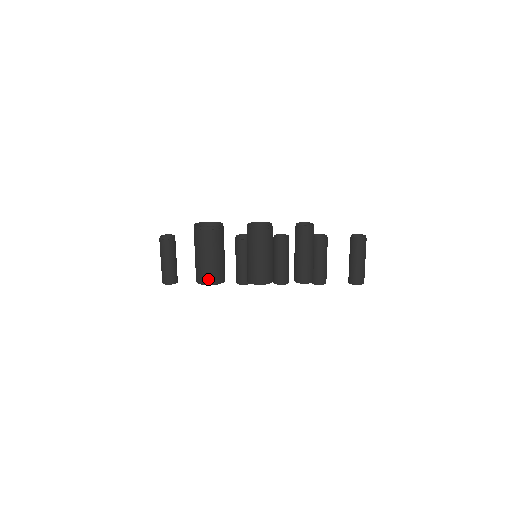
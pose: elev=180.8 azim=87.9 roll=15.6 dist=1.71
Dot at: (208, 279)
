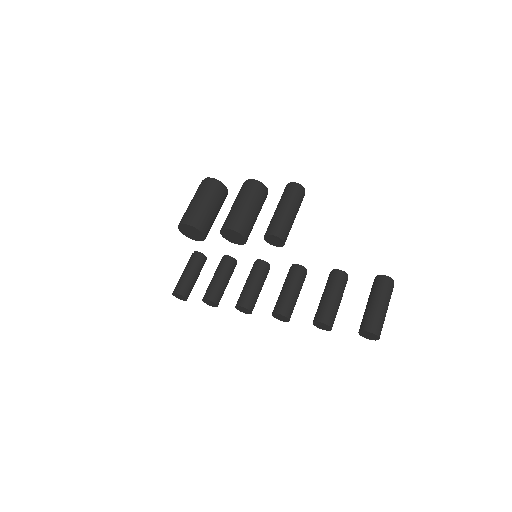
Dot at: (186, 218)
